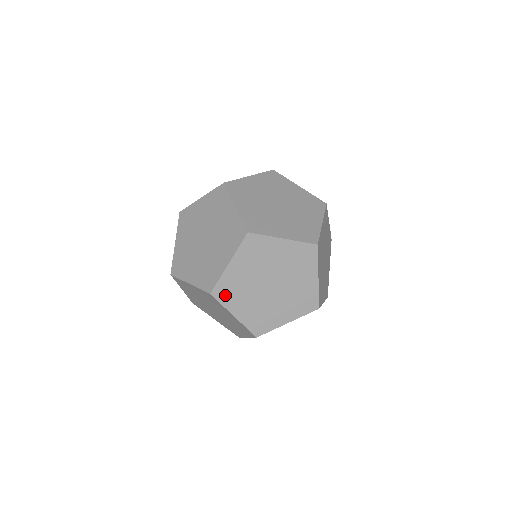
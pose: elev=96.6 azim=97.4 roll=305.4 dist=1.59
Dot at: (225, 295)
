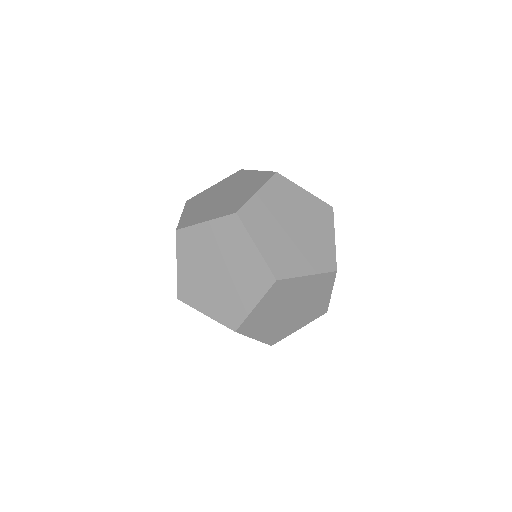
Dot at: occluded
